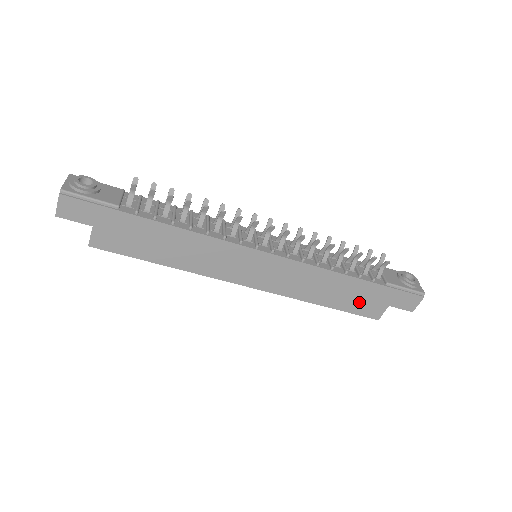
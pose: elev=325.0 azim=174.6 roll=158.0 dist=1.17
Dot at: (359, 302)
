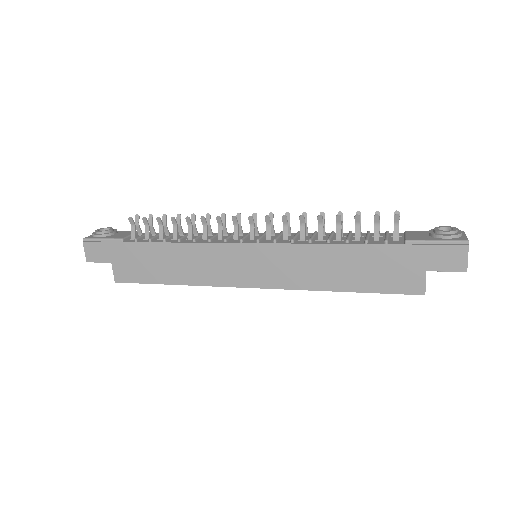
Dot at: (383, 275)
